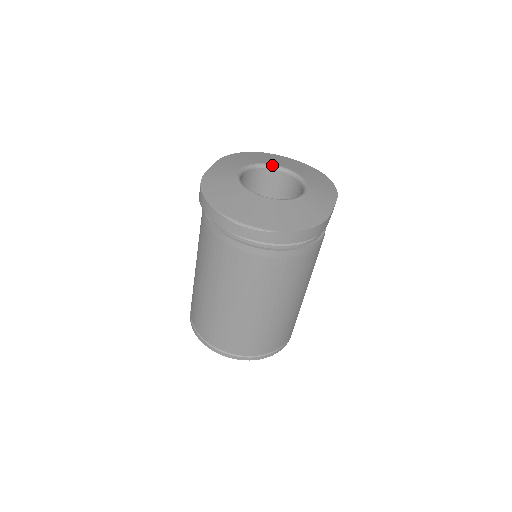
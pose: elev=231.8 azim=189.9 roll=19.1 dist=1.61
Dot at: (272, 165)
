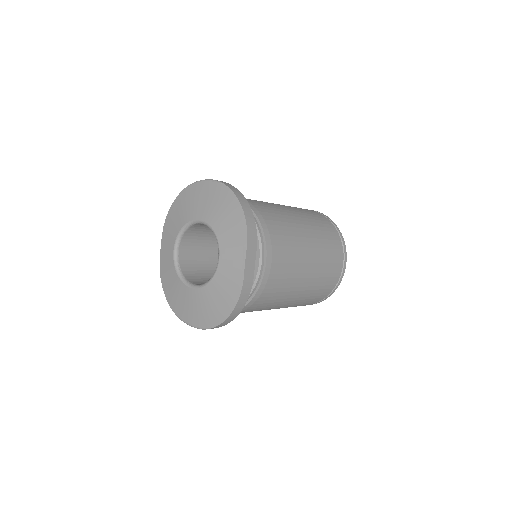
Dot at: (191, 222)
